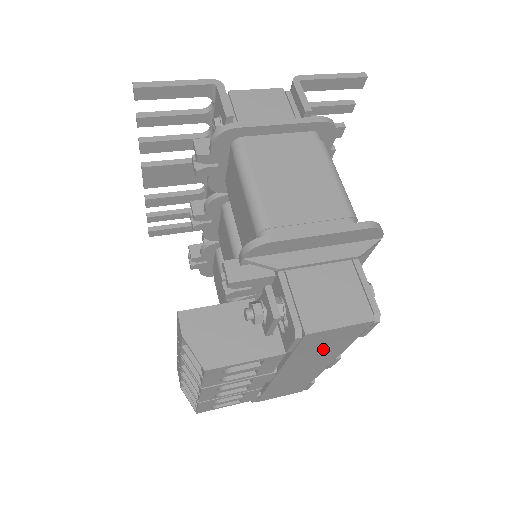
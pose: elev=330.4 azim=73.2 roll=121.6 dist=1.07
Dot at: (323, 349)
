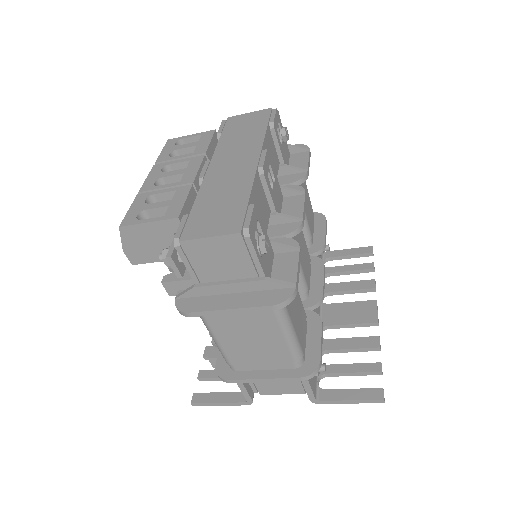
Dot at: (244, 134)
